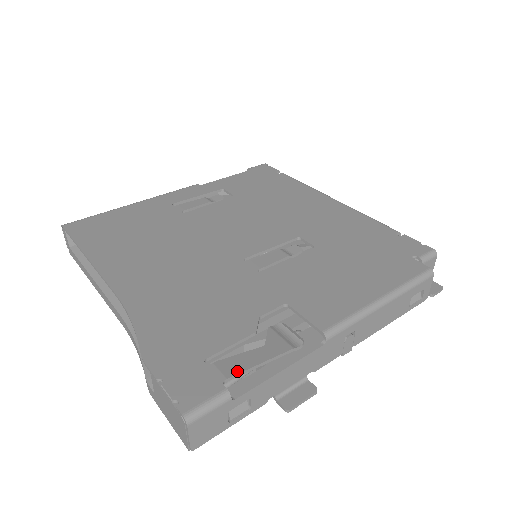
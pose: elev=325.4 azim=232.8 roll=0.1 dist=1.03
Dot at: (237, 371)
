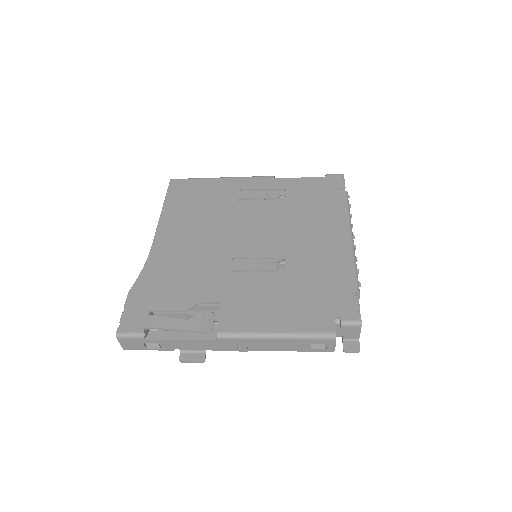
Dot at: (157, 326)
